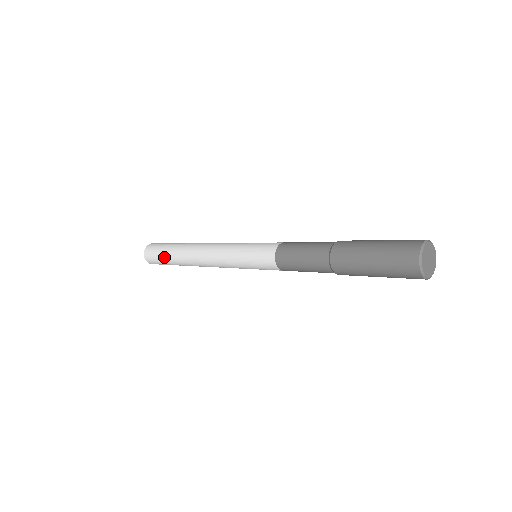
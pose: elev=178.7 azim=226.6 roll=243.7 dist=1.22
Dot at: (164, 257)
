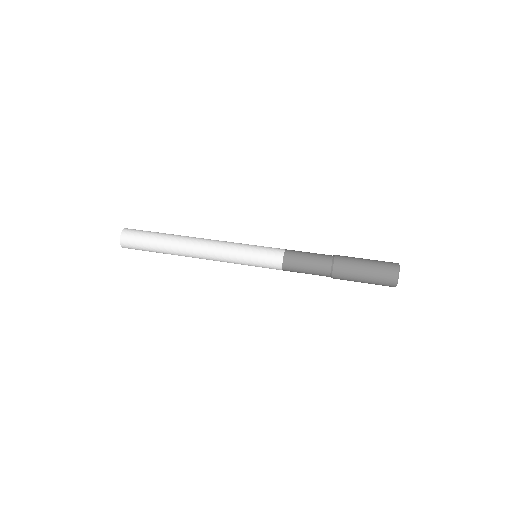
Dot at: (151, 250)
